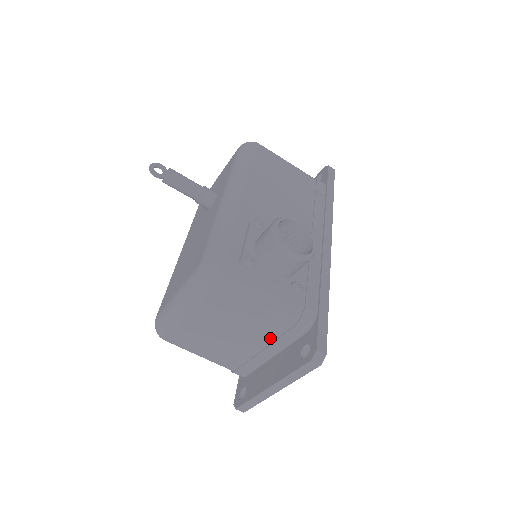
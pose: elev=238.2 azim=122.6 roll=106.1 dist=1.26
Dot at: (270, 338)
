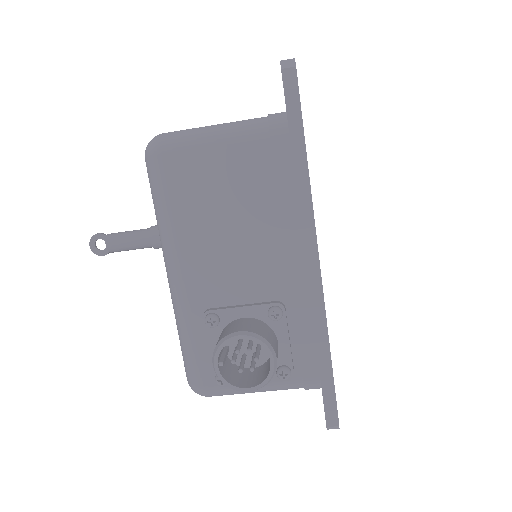
Dot at: occluded
